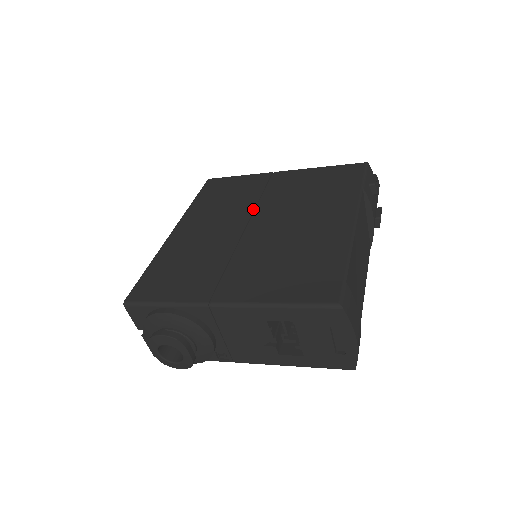
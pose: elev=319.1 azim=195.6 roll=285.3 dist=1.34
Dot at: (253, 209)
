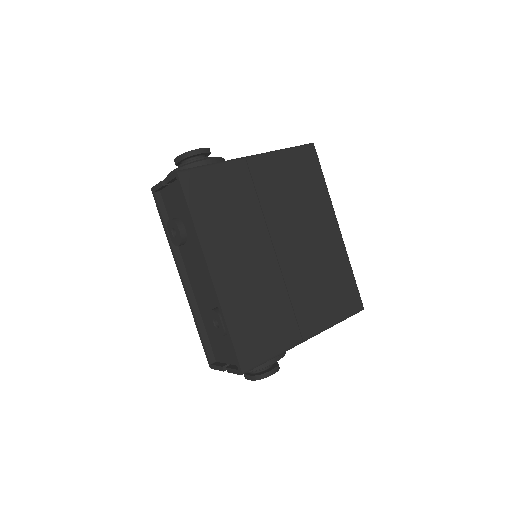
Dot at: (265, 227)
